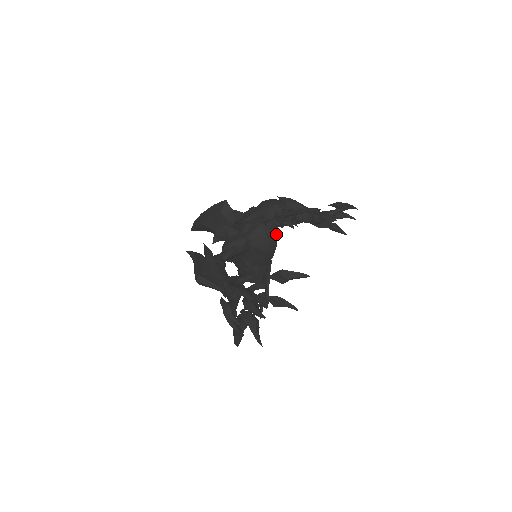
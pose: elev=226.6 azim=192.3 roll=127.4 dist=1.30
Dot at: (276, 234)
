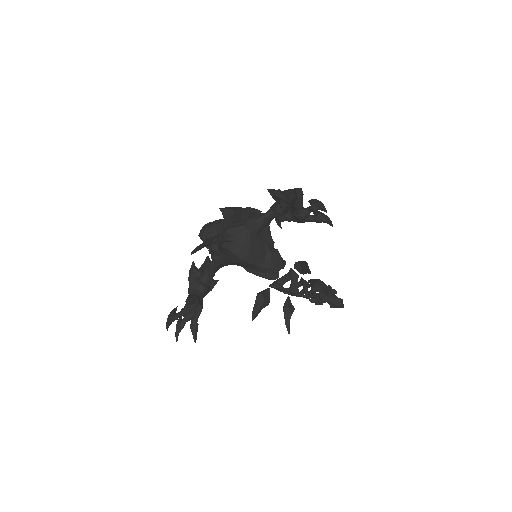
Dot at: (234, 248)
